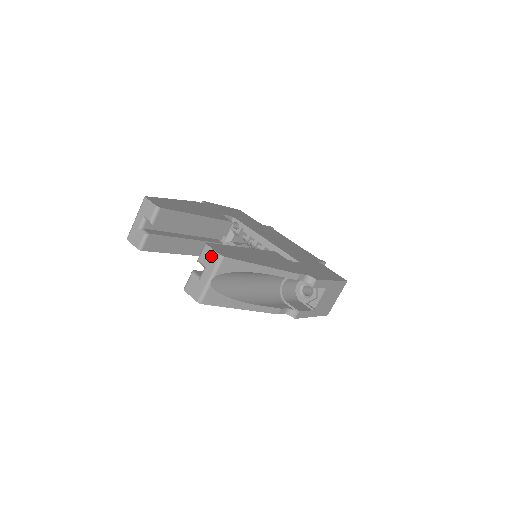
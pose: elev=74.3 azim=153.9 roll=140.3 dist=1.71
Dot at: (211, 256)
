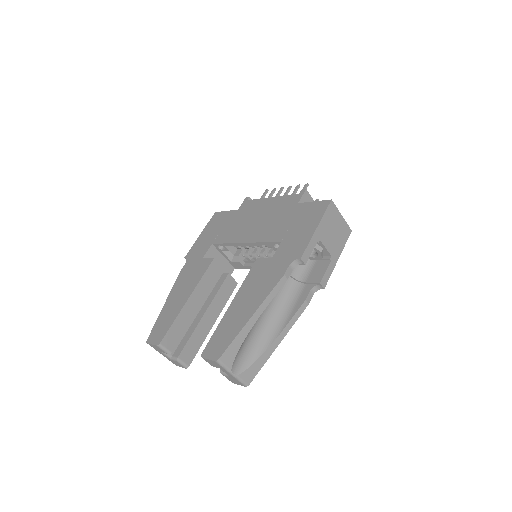
Dot at: (213, 363)
